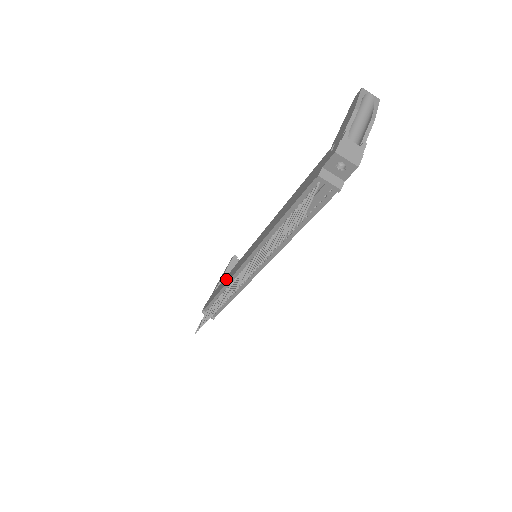
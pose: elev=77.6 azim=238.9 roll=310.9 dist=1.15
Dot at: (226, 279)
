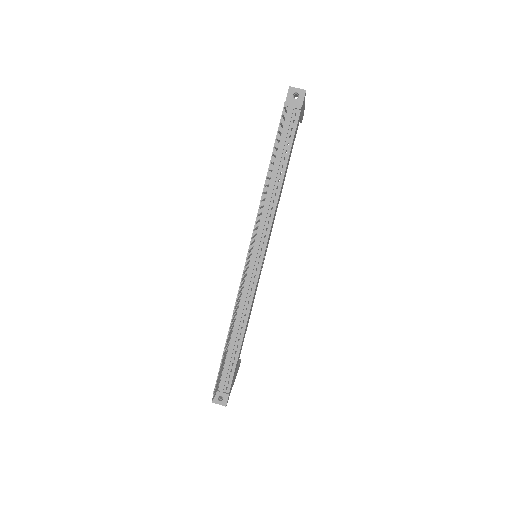
Dot at: occluded
